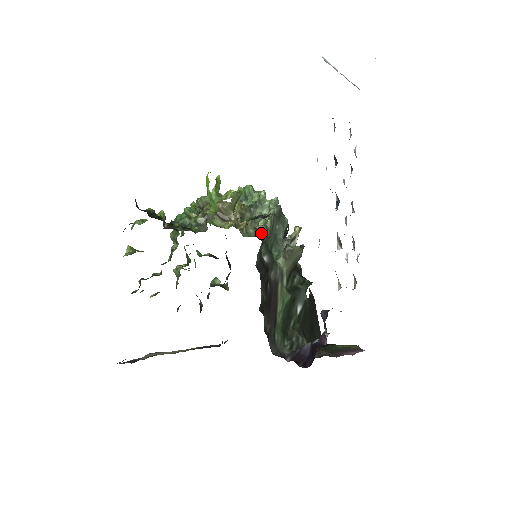
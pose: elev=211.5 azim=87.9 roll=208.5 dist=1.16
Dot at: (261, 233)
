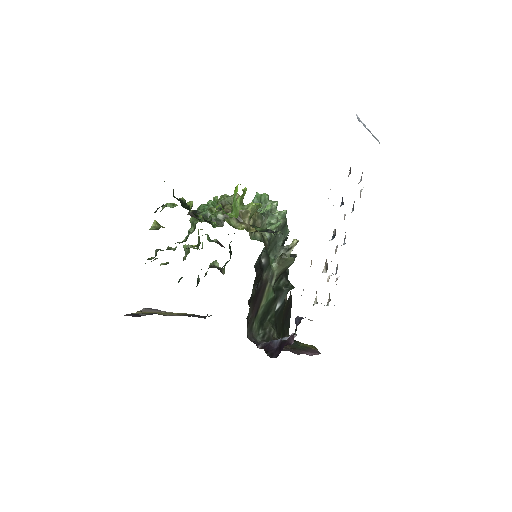
Dot at: (266, 240)
